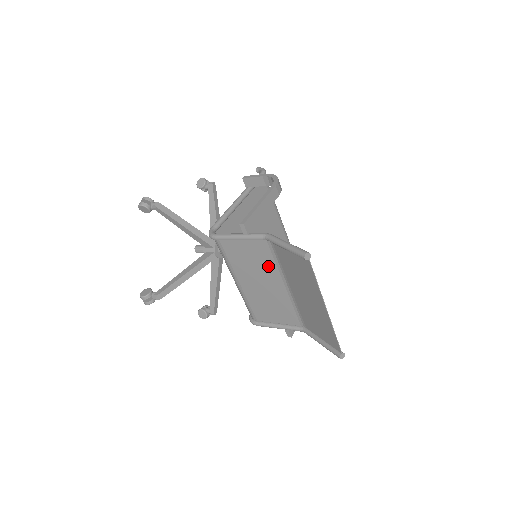
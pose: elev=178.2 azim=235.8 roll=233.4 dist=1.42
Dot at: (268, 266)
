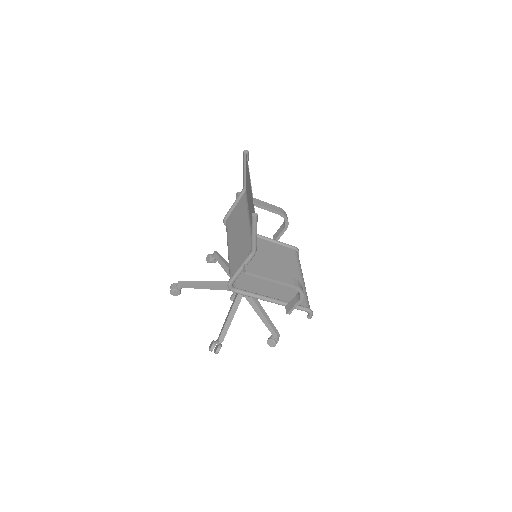
Dot at: (243, 213)
